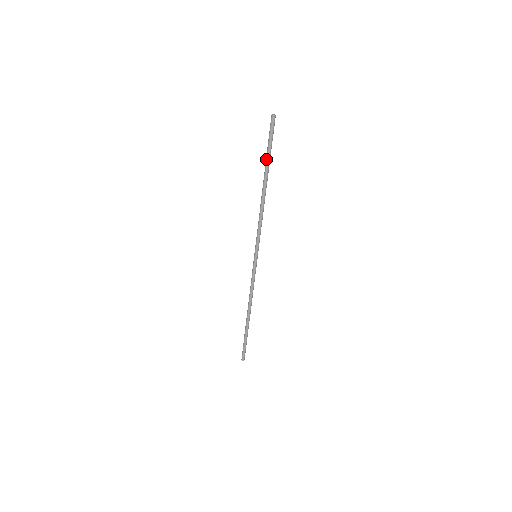
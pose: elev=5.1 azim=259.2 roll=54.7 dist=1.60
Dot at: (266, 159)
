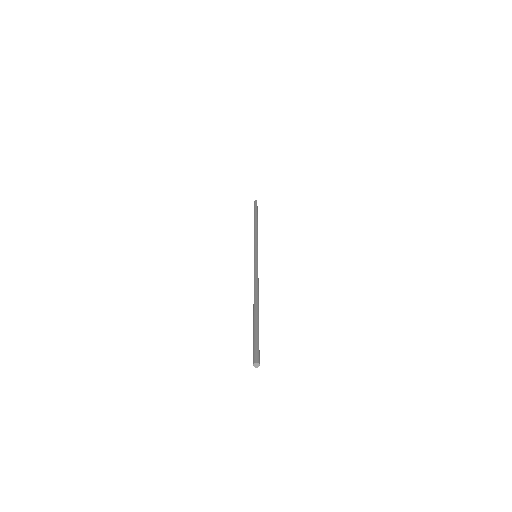
Dot at: (254, 213)
